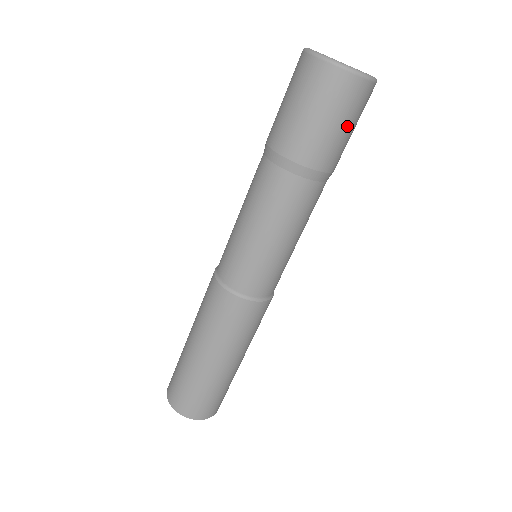
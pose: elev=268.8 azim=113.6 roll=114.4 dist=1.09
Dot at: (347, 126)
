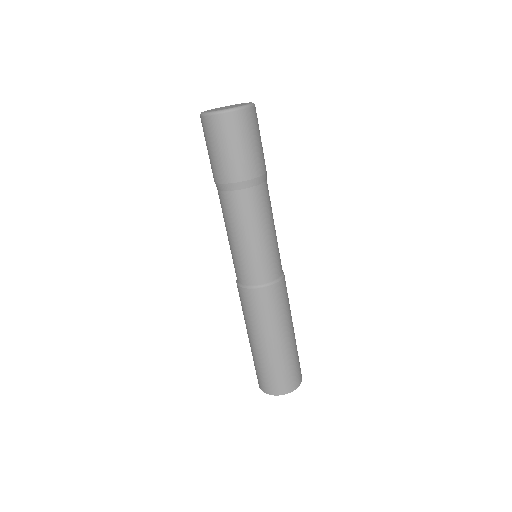
Dot at: (256, 140)
